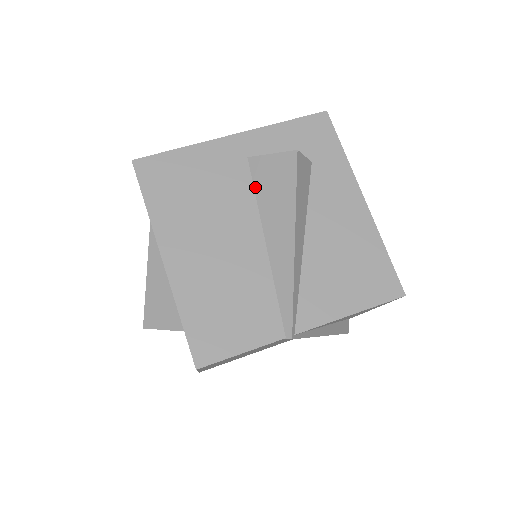
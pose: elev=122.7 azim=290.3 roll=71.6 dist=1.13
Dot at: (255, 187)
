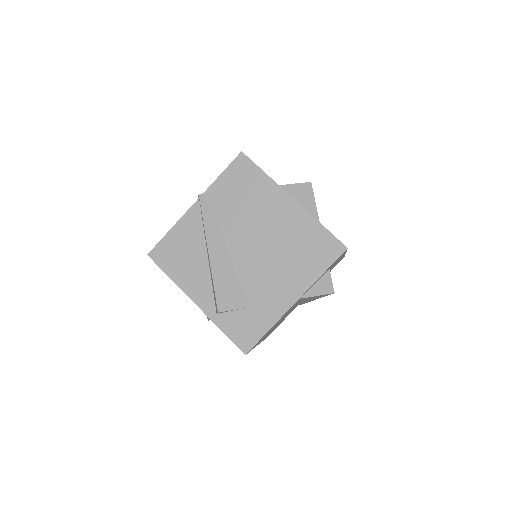
Dot at: occluded
